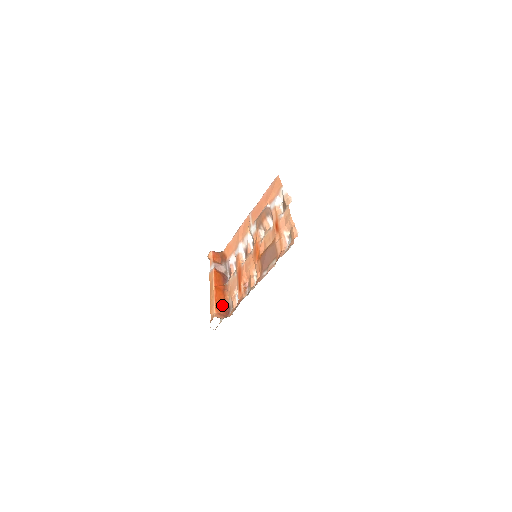
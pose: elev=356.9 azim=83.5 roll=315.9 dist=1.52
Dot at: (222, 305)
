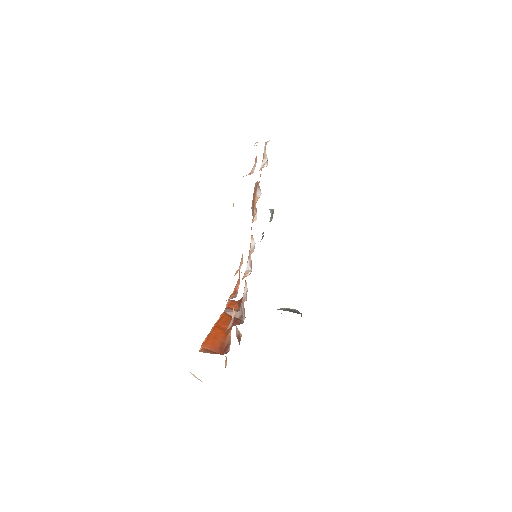
Dot at: (217, 343)
